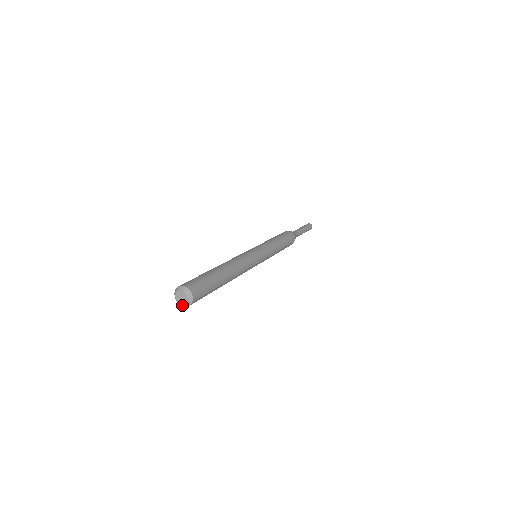
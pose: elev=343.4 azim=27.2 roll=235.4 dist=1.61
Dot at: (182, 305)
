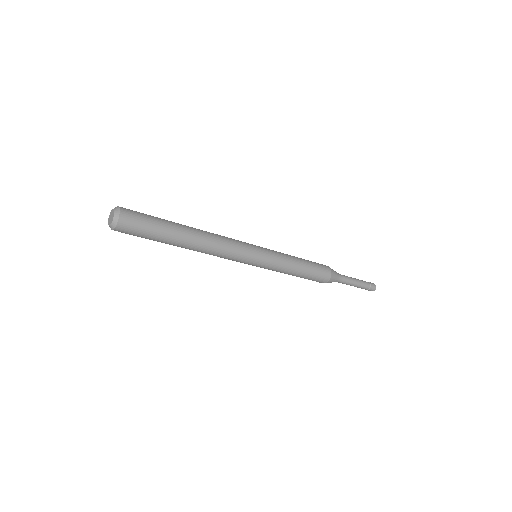
Dot at: (113, 225)
